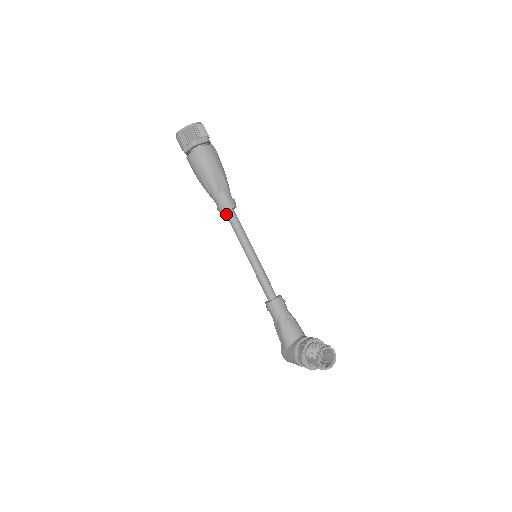
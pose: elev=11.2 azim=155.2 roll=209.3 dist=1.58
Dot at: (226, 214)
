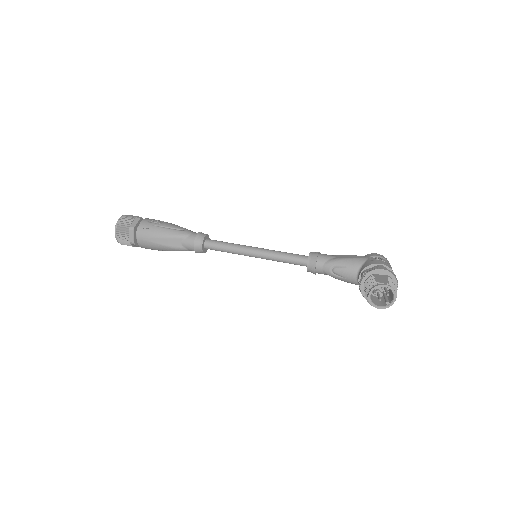
Dot at: (207, 249)
